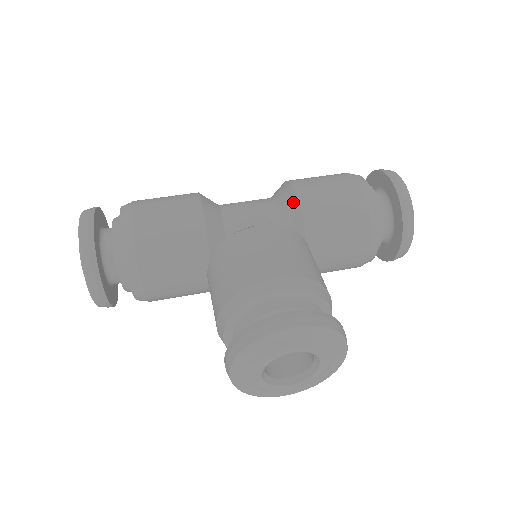
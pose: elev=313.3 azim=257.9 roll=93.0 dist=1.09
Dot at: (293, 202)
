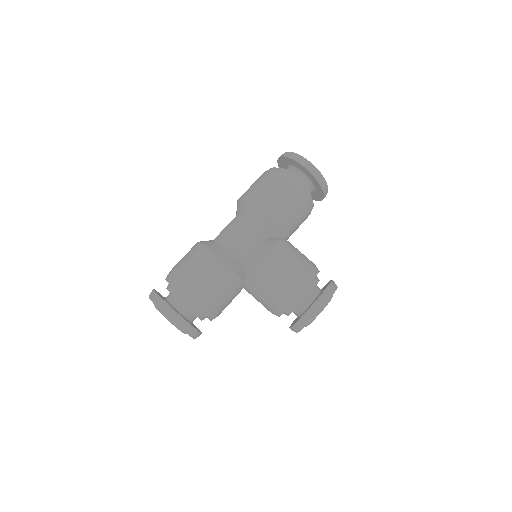
Dot at: (266, 222)
